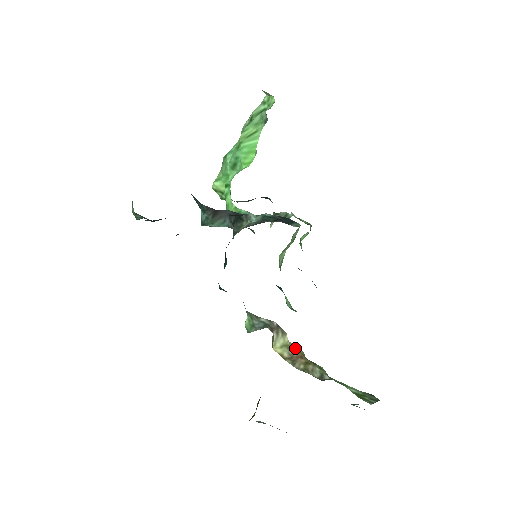
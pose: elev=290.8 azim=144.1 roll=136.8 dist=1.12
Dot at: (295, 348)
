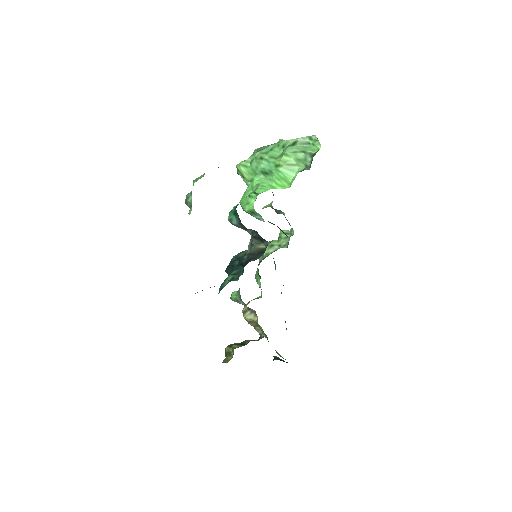
Dot at: occluded
